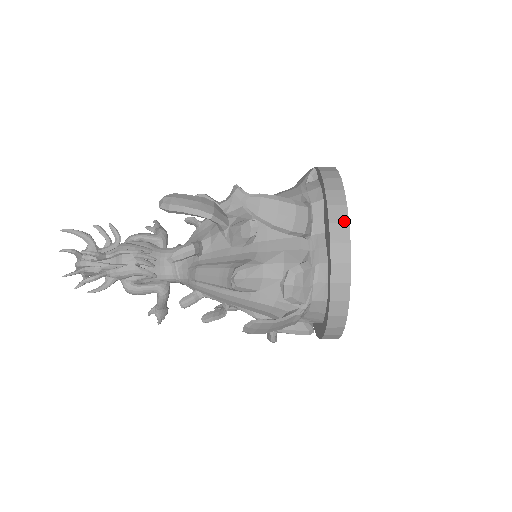
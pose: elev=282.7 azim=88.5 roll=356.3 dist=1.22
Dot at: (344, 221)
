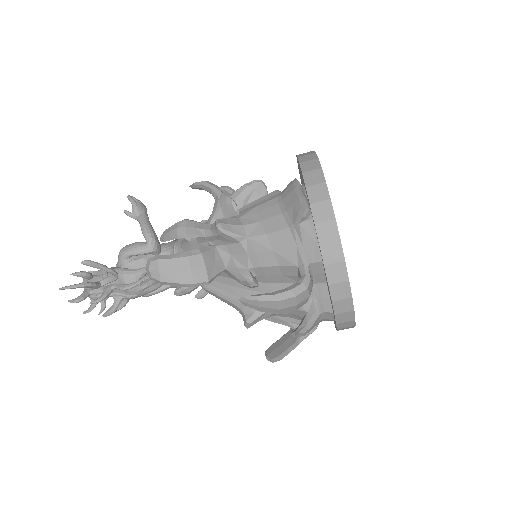
Dot at: (347, 297)
